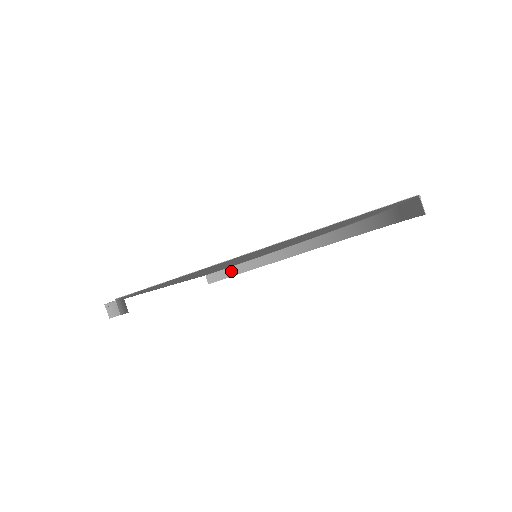
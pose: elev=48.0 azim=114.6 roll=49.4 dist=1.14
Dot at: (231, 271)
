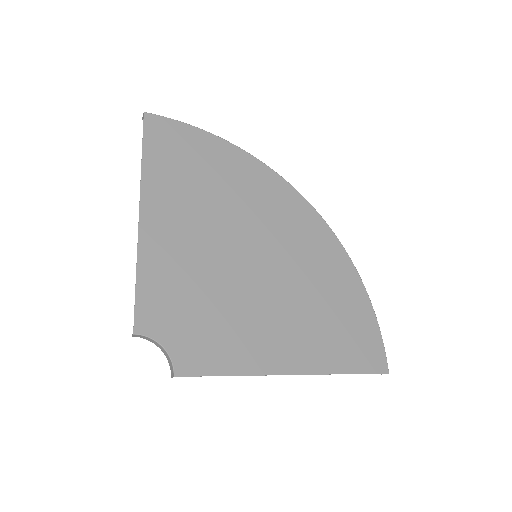
Dot at: (179, 125)
